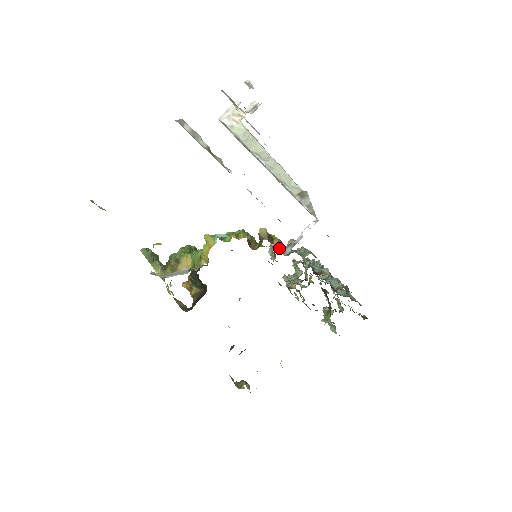
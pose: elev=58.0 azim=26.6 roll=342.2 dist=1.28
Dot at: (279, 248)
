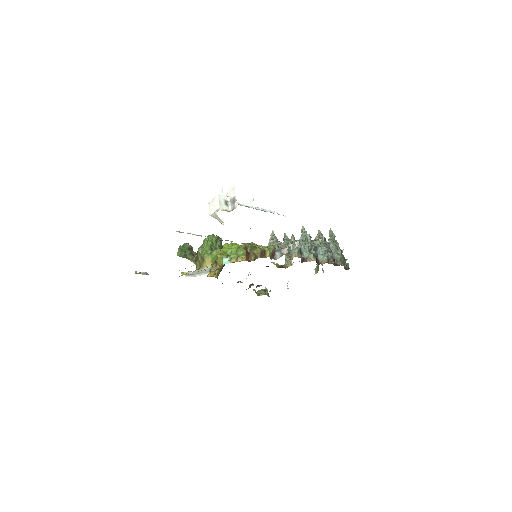
Dot at: (270, 258)
